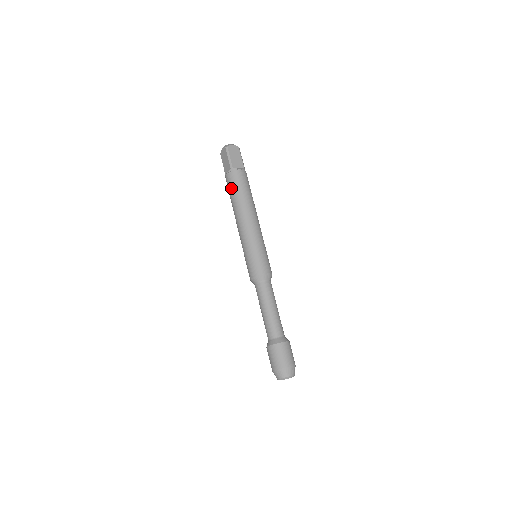
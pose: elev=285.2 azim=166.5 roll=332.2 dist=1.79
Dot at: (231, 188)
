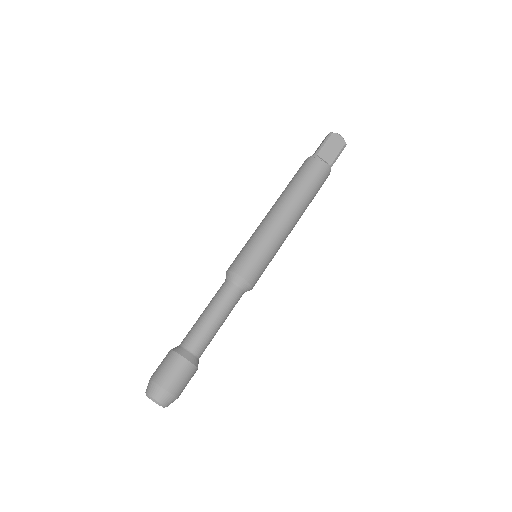
Dot at: (297, 173)
